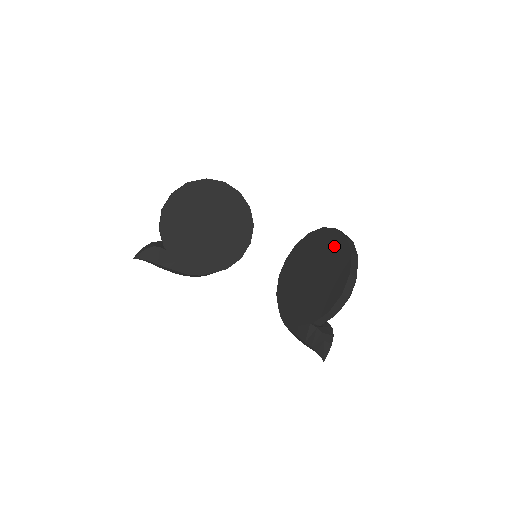
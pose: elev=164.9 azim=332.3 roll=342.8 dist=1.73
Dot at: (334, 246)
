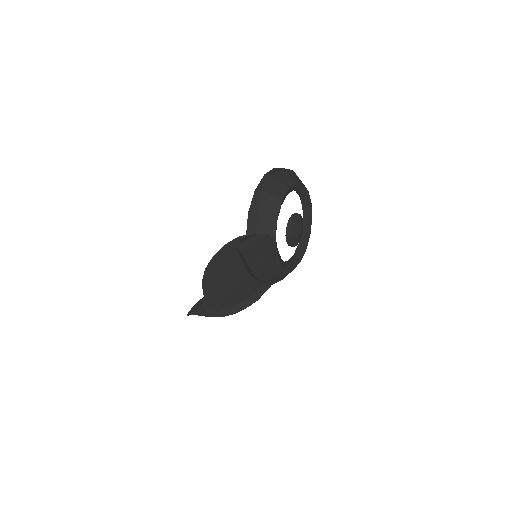
Dot at: occluded
